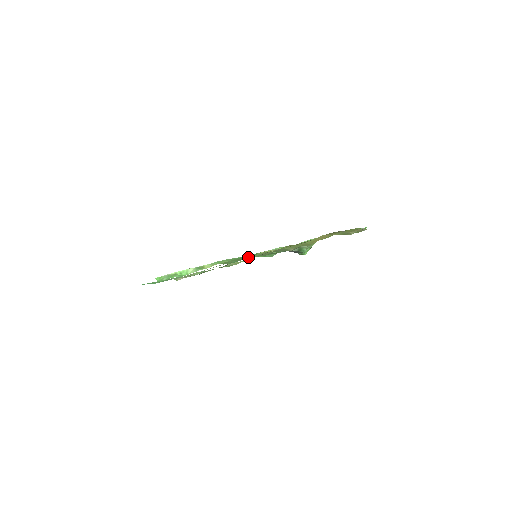
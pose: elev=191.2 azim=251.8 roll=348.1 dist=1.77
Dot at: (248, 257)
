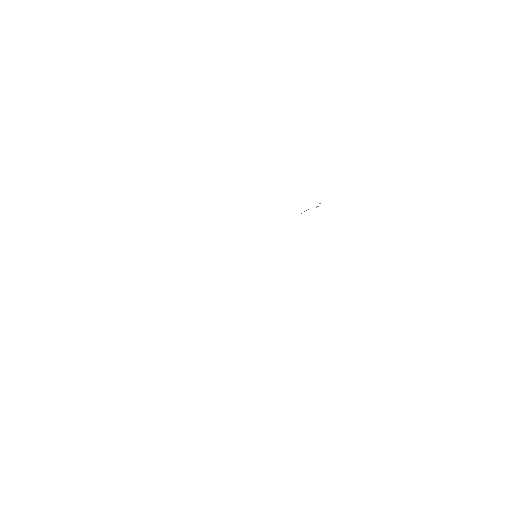
Dot at: occluded
